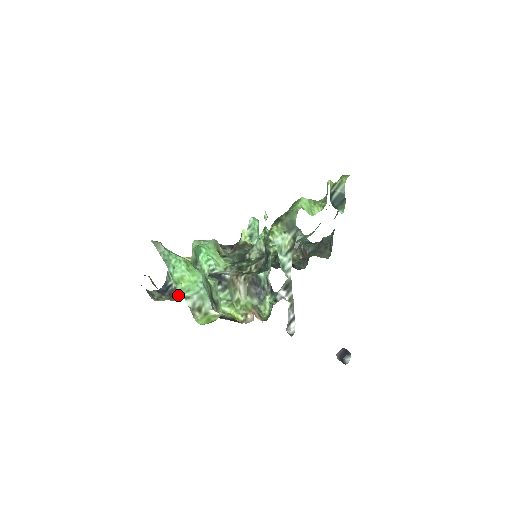
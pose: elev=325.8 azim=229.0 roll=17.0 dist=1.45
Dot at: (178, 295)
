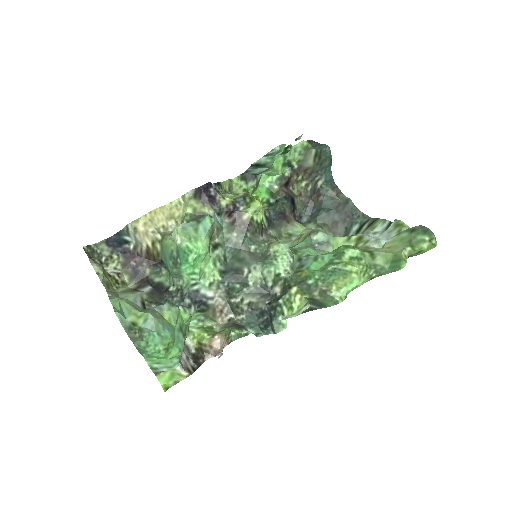
Dot at: (136, 271)
